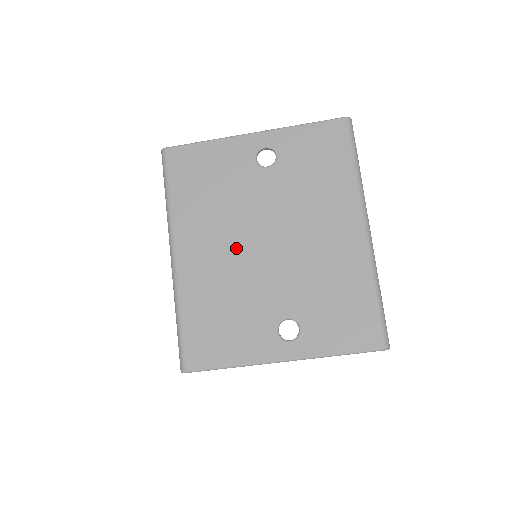
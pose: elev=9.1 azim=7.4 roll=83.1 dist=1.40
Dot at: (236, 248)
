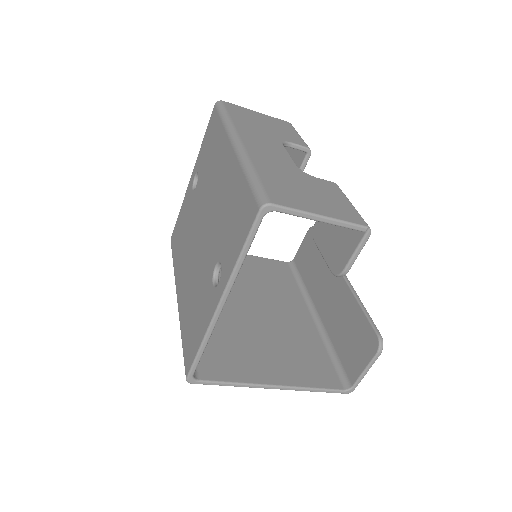
Dot at: (193, 254)
